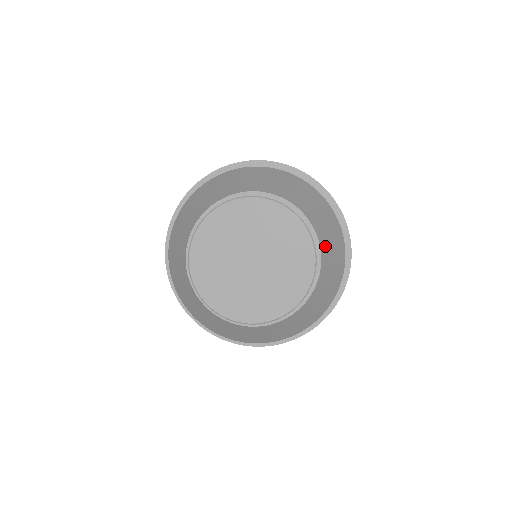
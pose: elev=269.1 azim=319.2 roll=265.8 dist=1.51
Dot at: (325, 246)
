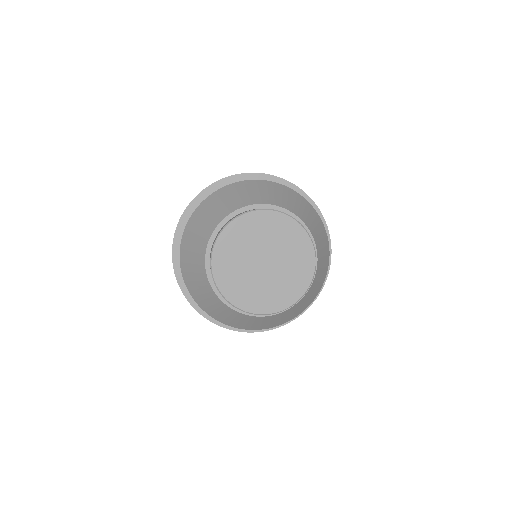
Dot at: (301, 215)
